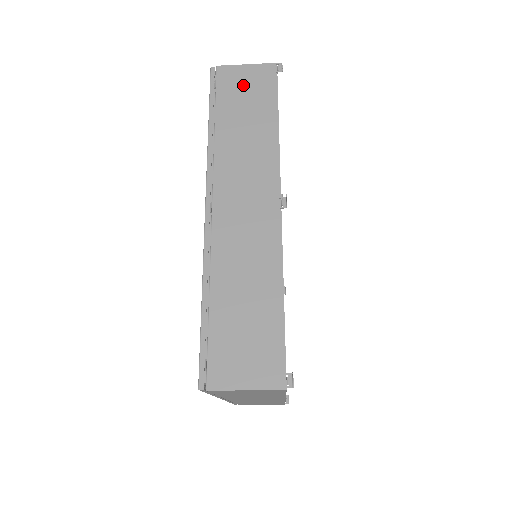
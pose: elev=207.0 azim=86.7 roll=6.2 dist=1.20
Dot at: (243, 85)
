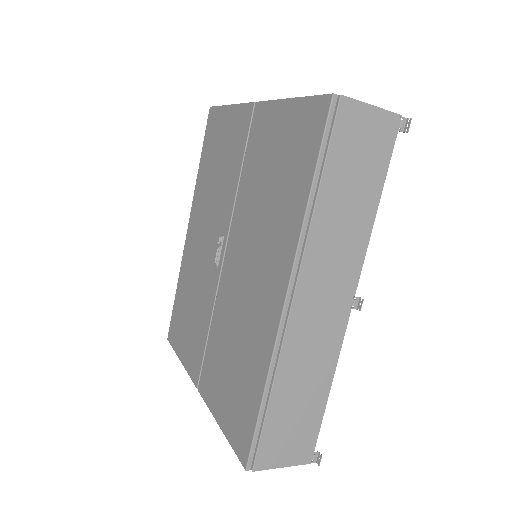
Dot at: (361, 139)
